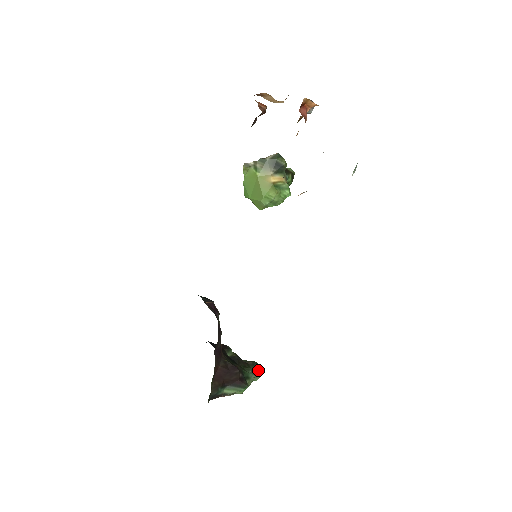
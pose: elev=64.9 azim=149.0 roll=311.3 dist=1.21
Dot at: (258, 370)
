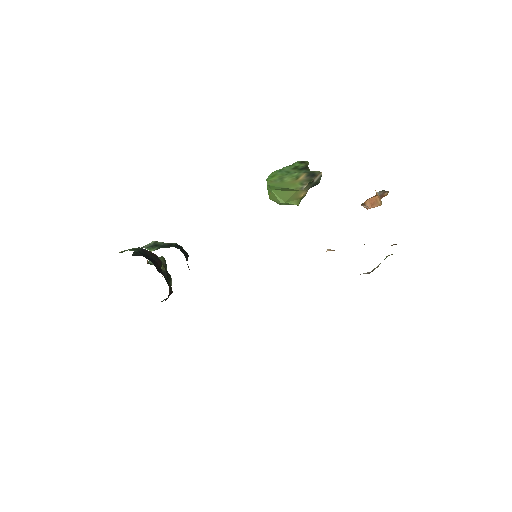
Dot at: occluded
